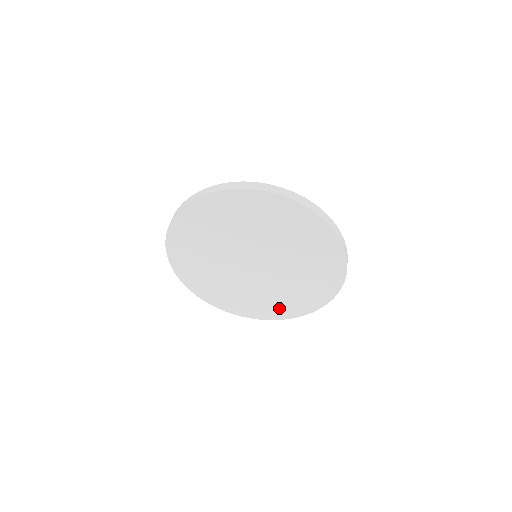
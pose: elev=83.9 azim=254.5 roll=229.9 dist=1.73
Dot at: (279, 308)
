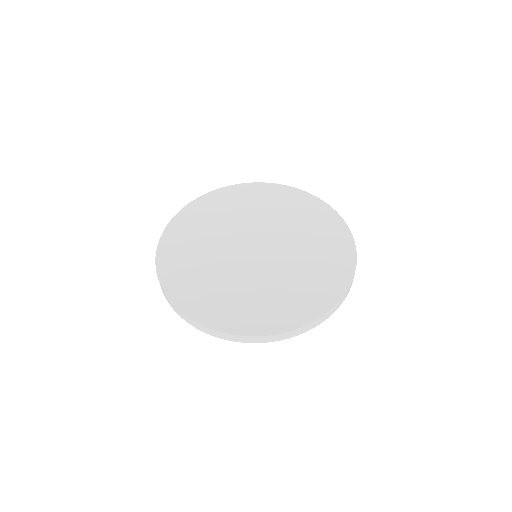
Dot at: (226, 310)
